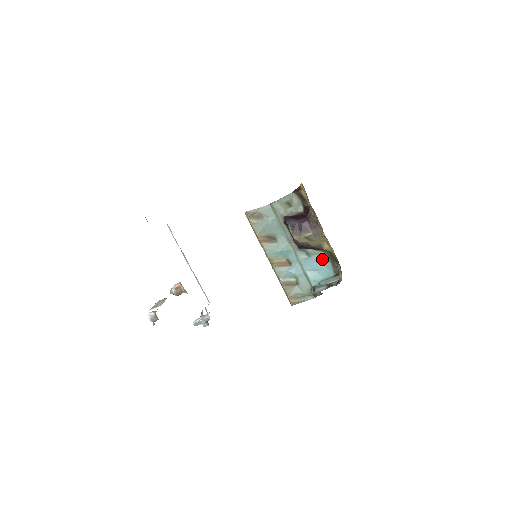
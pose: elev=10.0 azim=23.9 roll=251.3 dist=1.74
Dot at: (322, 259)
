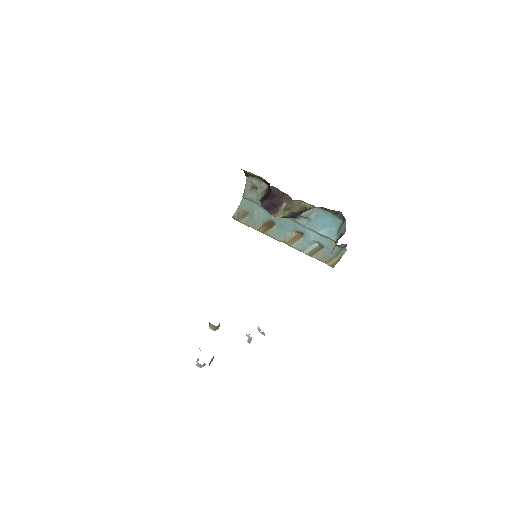
Dot at: (320, 214)
